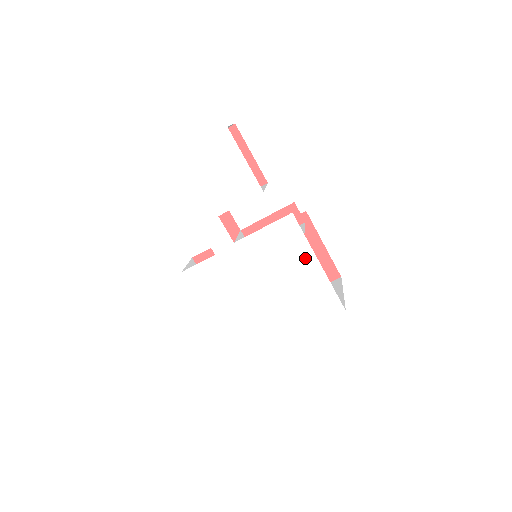
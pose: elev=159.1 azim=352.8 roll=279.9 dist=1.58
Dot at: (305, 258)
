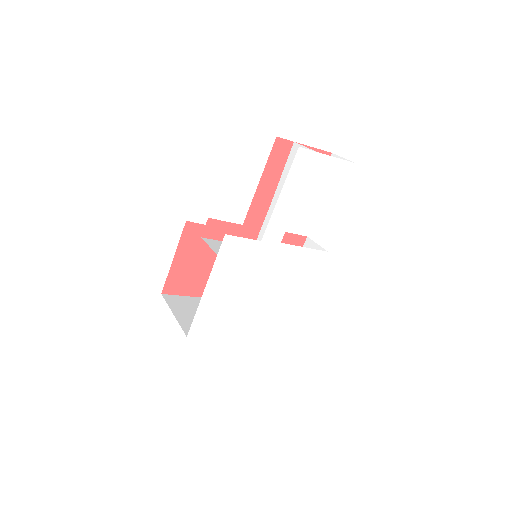
Dot at: (304, 288)
